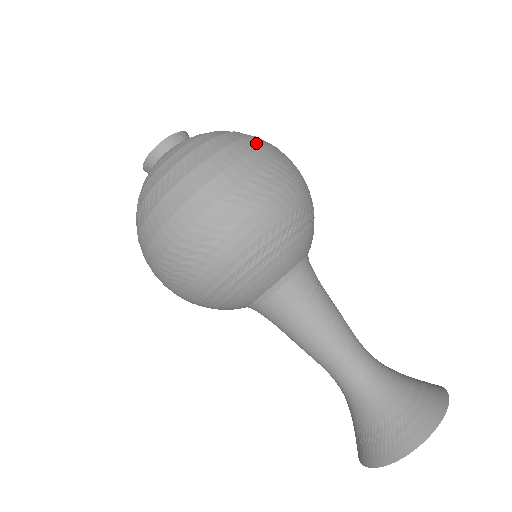
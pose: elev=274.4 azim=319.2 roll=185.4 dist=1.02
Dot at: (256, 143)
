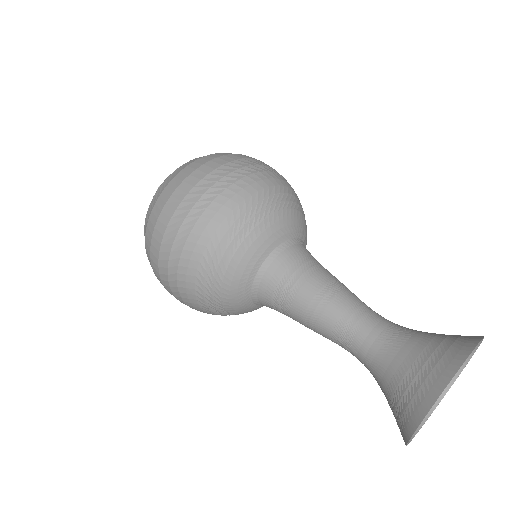
Dot at: (225, 153)
